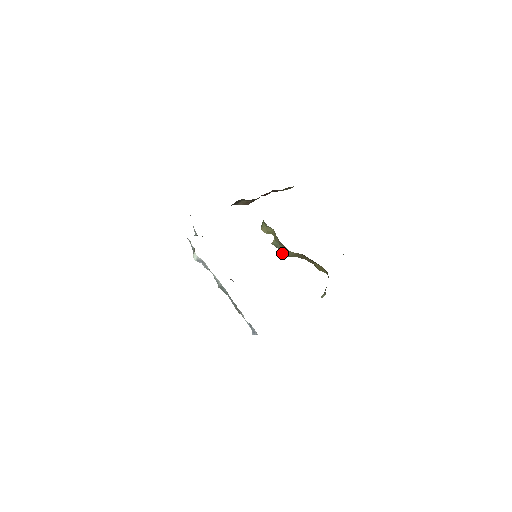
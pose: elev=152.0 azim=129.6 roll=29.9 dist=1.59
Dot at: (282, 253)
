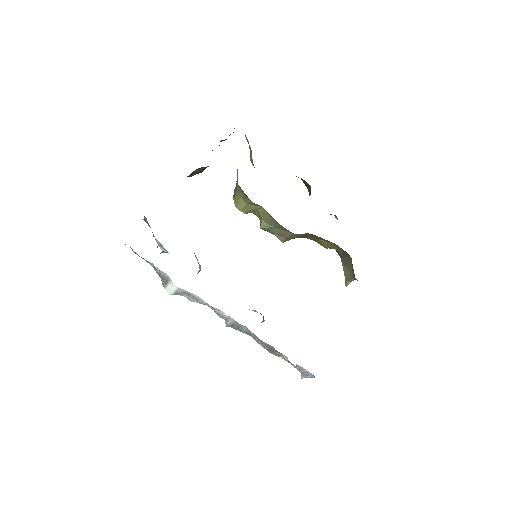
Dot at: (279, 238)
